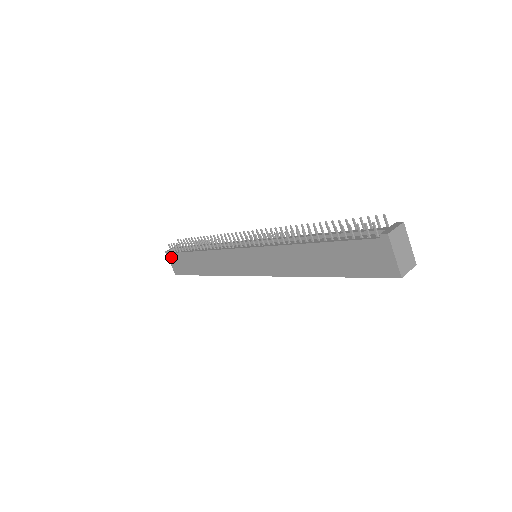
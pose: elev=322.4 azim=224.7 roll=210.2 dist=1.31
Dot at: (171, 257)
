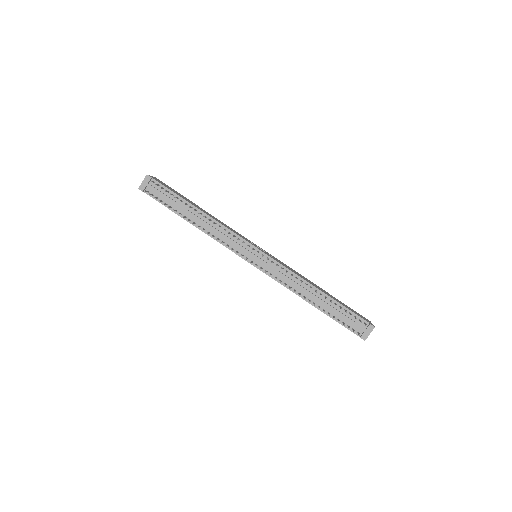
Dot at: (147, 194)
